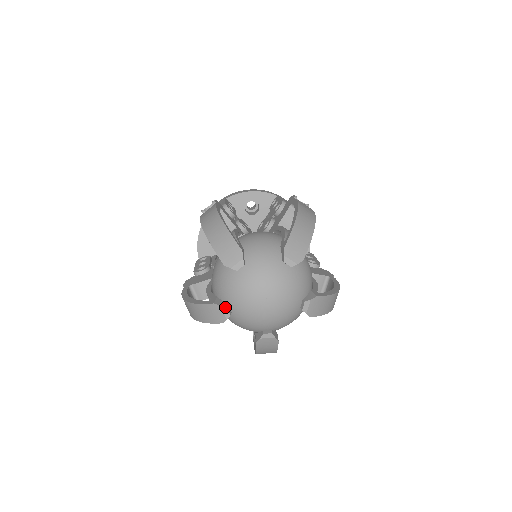
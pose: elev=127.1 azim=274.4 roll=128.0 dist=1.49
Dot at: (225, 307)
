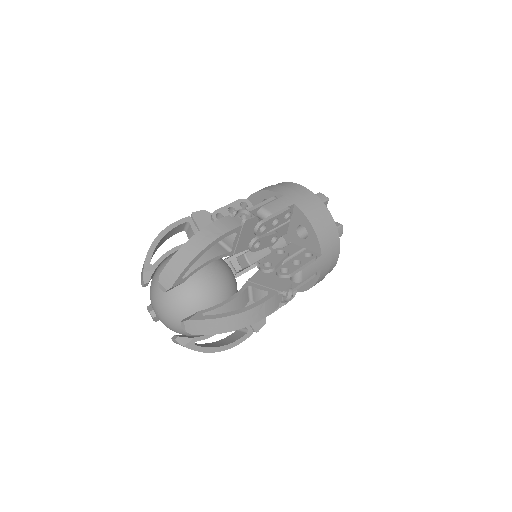
Dot at: (149, 311)
